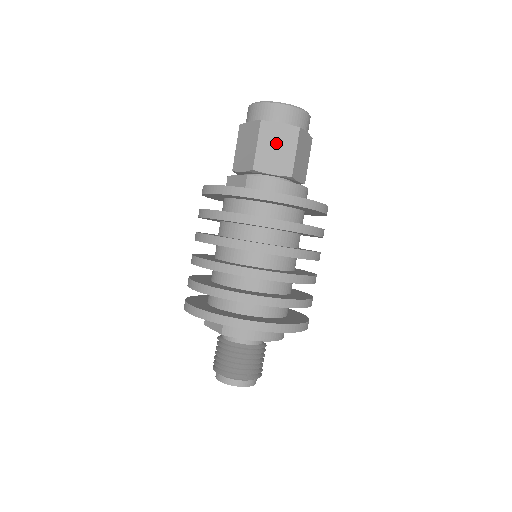
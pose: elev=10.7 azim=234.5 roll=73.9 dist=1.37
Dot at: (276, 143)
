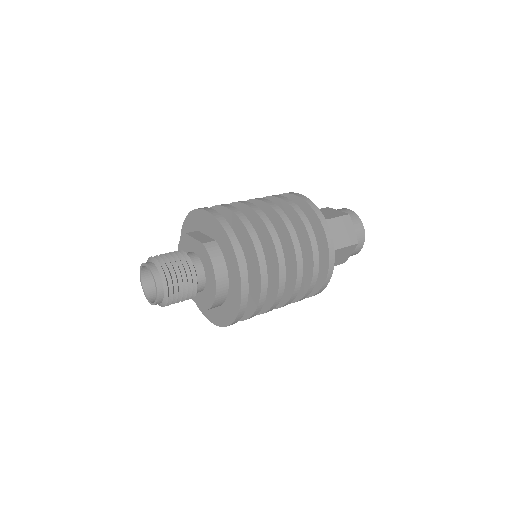
Dot at: (343, 230)
